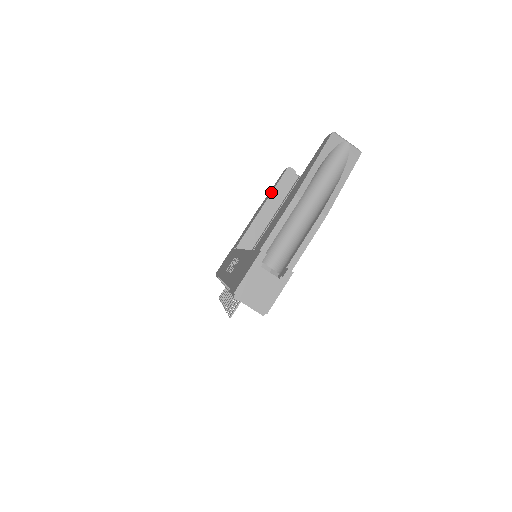
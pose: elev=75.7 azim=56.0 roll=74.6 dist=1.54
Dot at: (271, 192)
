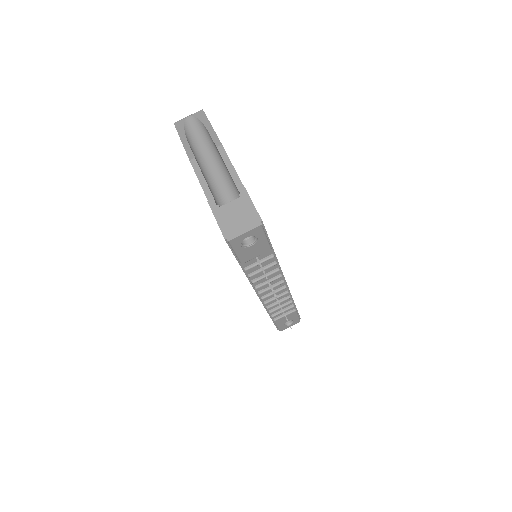
Dot at: occluded
